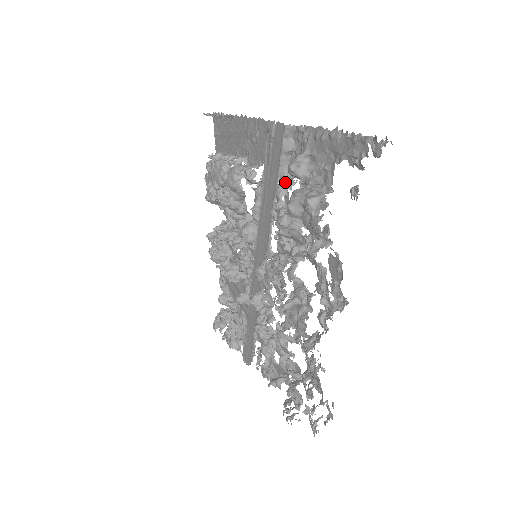
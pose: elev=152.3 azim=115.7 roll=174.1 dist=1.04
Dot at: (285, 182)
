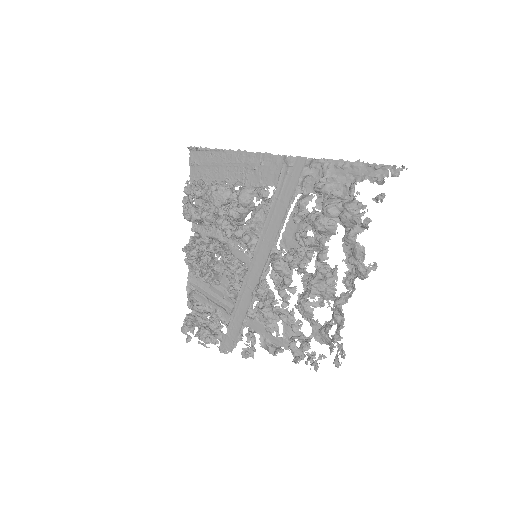
Dot at: (305, 196)
